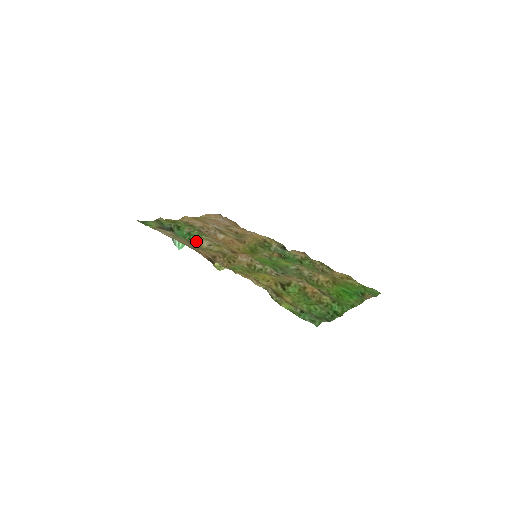
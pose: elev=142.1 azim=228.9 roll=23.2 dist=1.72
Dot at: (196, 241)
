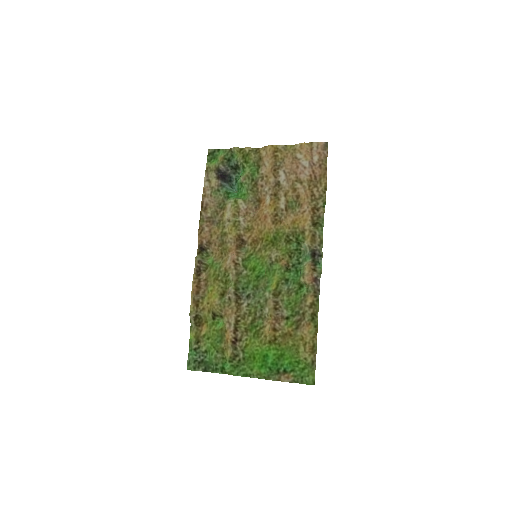
Dot at: (226, 206)
